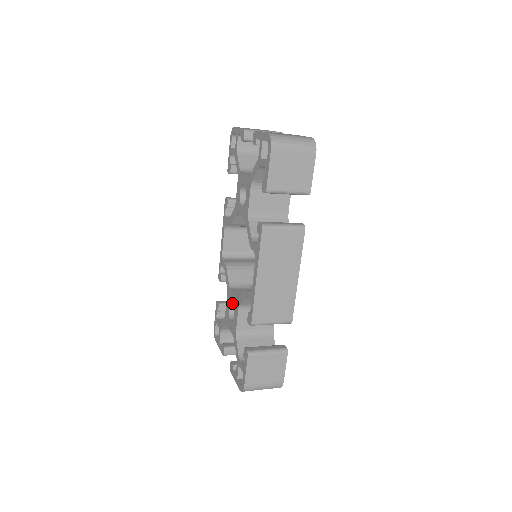
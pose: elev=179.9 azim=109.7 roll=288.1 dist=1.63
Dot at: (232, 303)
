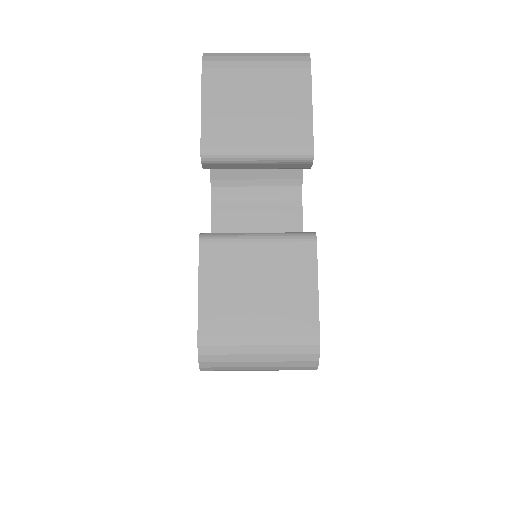
Dot at: occluded
